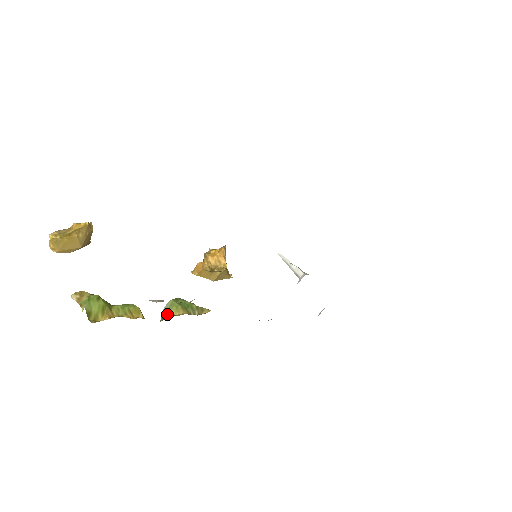
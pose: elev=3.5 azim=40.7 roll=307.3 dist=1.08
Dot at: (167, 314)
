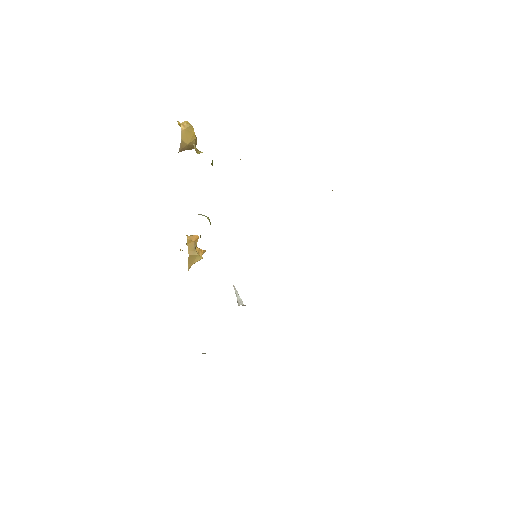
Dot at: occluded
